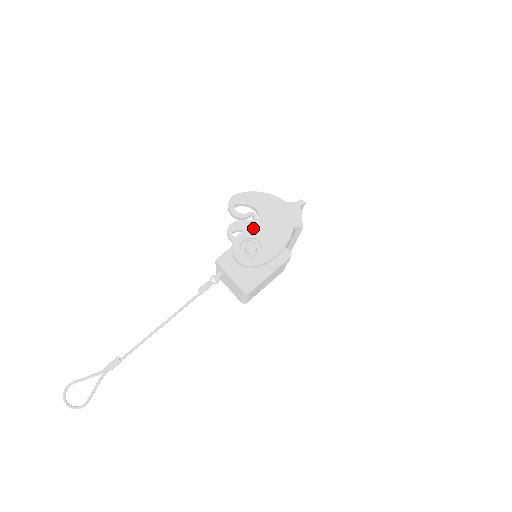
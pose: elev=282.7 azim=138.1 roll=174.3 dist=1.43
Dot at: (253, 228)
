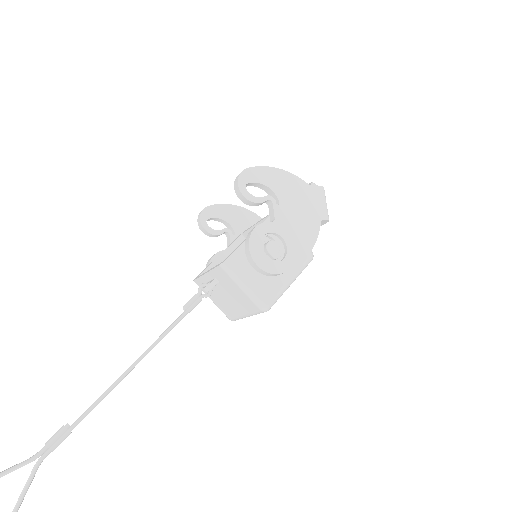
Dot at: (267, 218)
